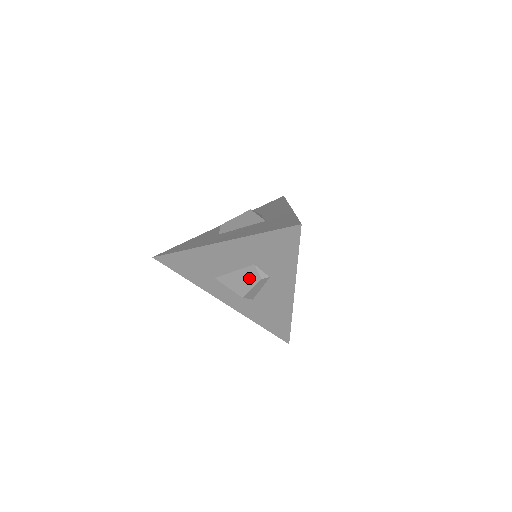
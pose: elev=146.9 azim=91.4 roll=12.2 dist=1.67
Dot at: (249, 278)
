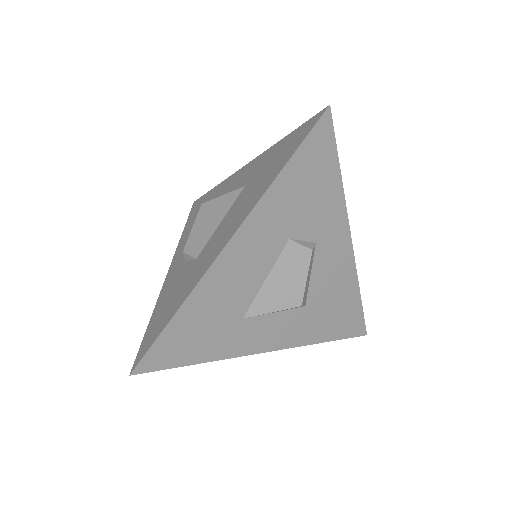
Dot at: (294, 267)
